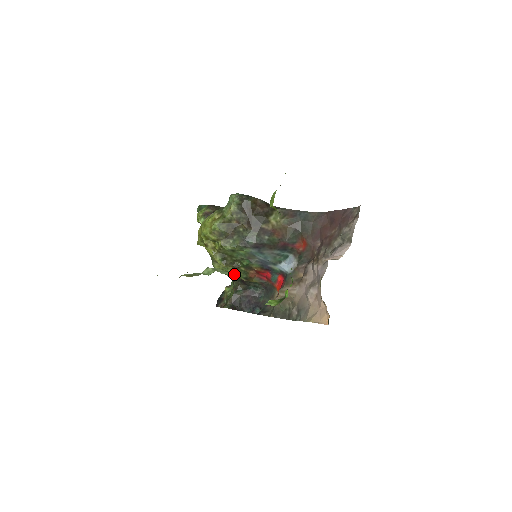
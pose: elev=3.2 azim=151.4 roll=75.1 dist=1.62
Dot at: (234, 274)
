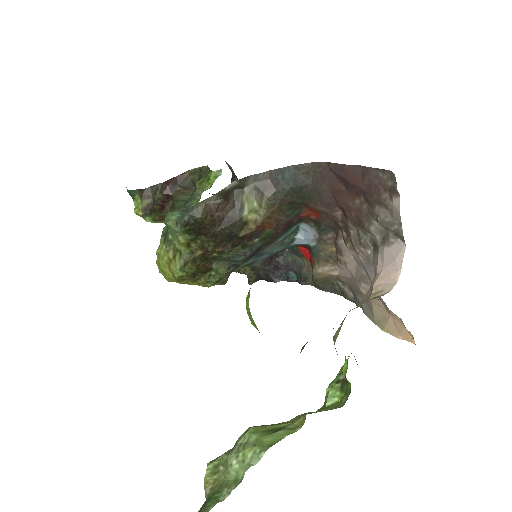
Dot at: occluded
